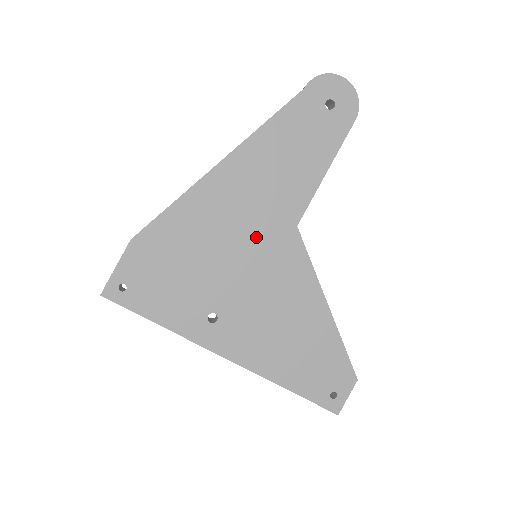
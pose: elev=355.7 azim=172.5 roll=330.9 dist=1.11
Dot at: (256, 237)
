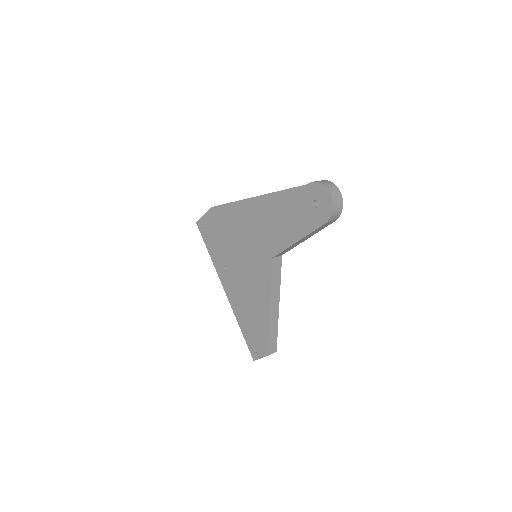
Dot at: (254, 247)
